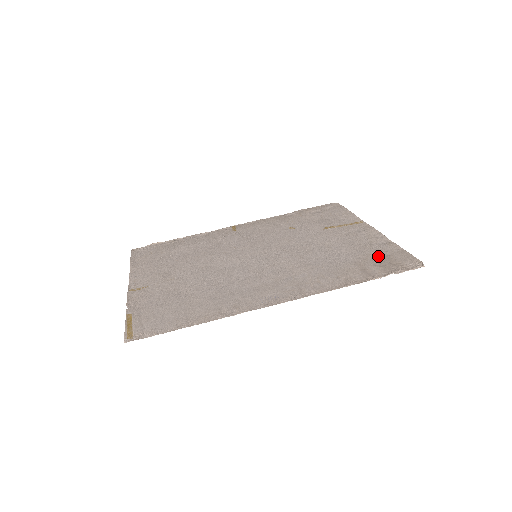
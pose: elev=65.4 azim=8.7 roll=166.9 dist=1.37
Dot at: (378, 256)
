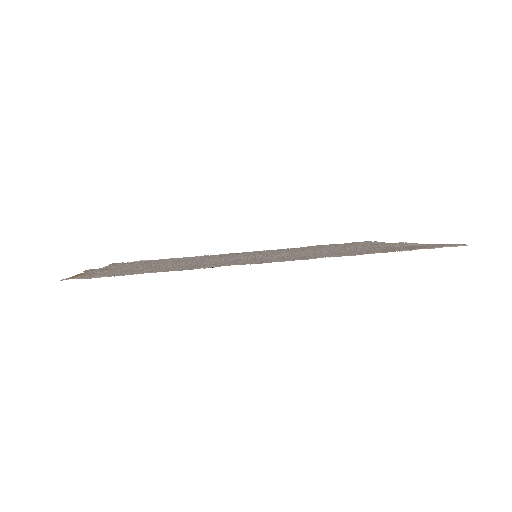
Dot at: (406, 247)
